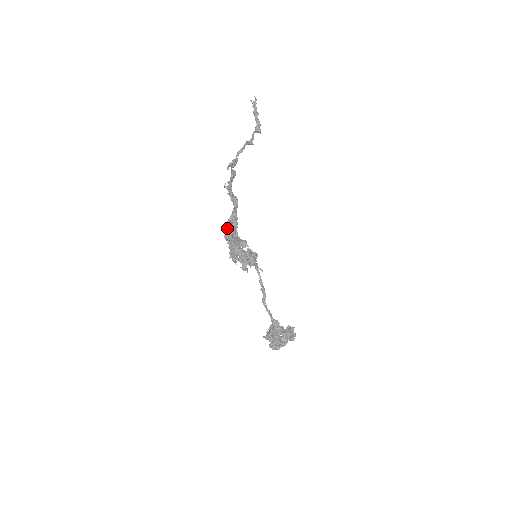
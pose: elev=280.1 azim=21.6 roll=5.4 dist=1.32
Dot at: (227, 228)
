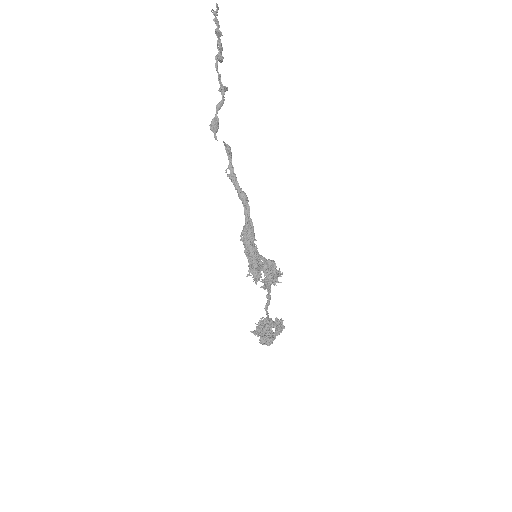
Dot at: (247, 242)
